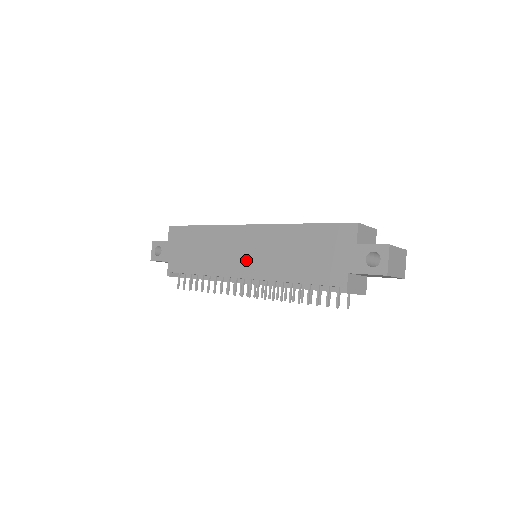
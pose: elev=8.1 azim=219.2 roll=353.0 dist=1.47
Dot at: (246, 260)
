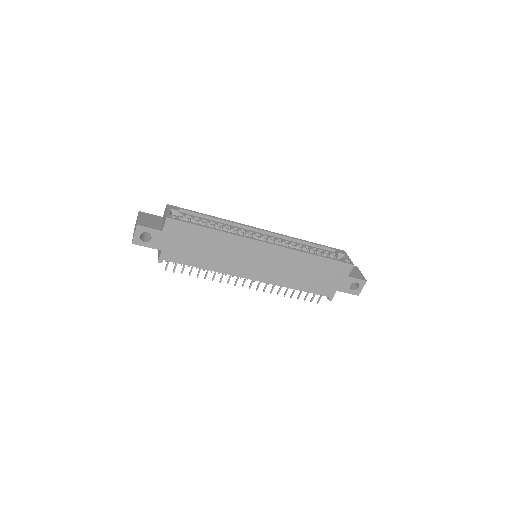
Dot at: (259, 268)
